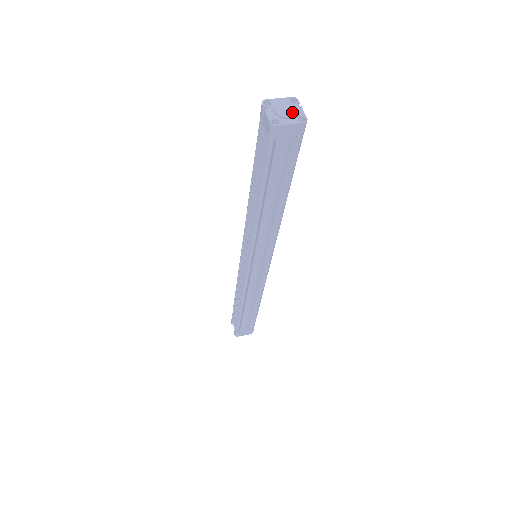
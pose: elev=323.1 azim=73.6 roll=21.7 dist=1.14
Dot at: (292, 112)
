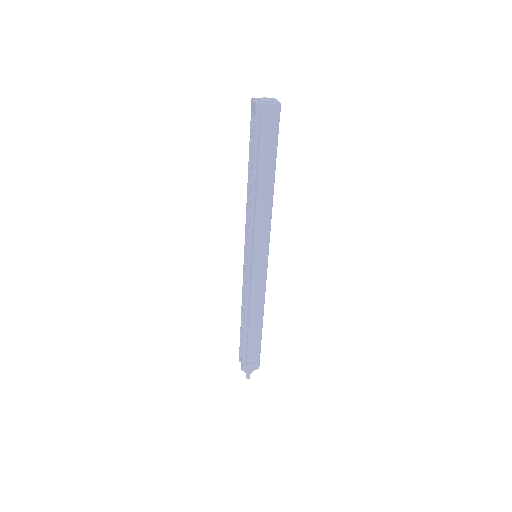
Dot at: (271, 100)
